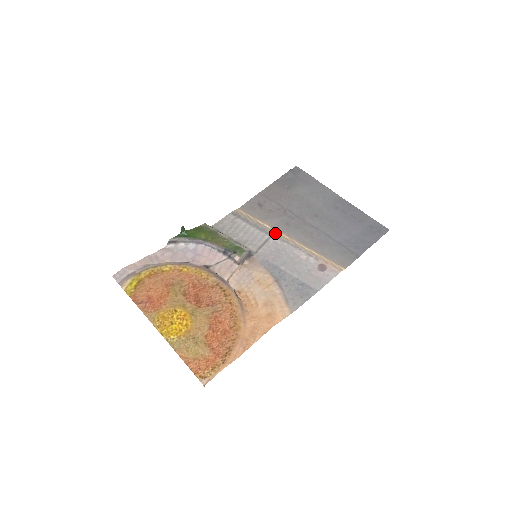
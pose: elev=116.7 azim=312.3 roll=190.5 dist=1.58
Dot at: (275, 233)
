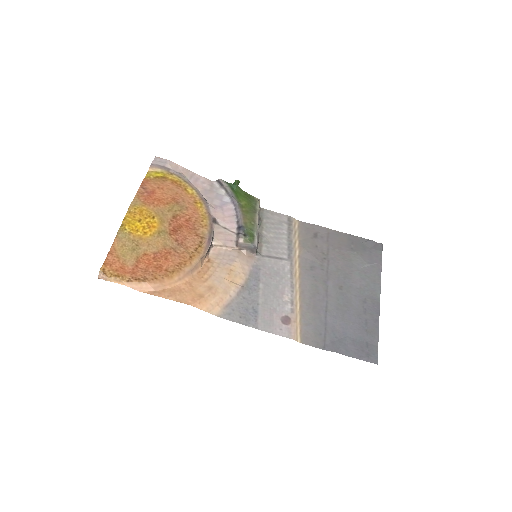
Dot at: (294, 262)
